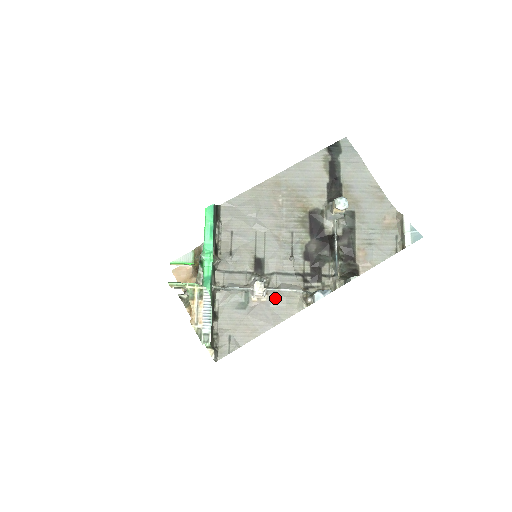
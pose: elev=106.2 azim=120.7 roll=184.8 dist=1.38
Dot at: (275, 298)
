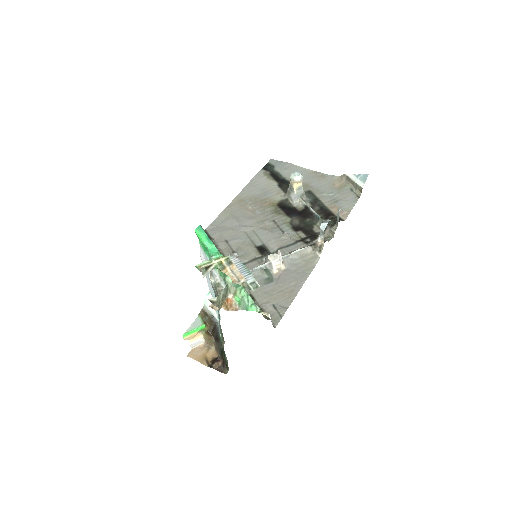
Dot at: (292, 262)
